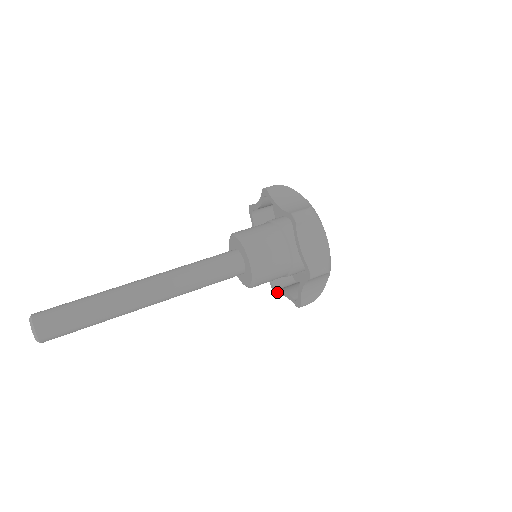
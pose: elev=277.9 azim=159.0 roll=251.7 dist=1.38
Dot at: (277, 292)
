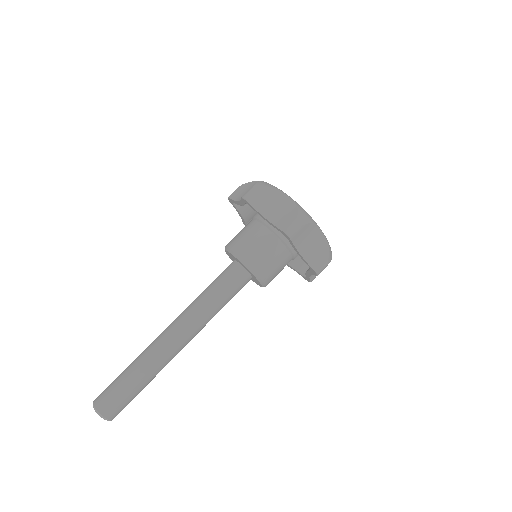
Dot at: occluded
